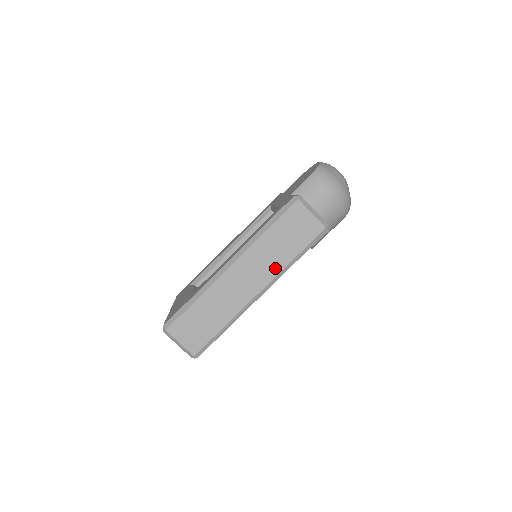
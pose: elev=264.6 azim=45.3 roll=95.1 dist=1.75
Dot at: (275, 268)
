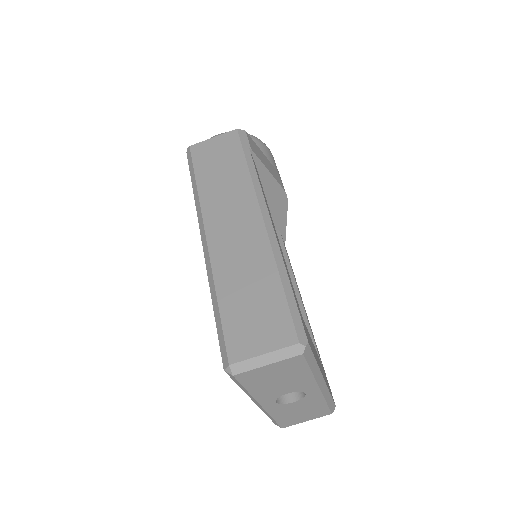
Dot at: (244, 188)
